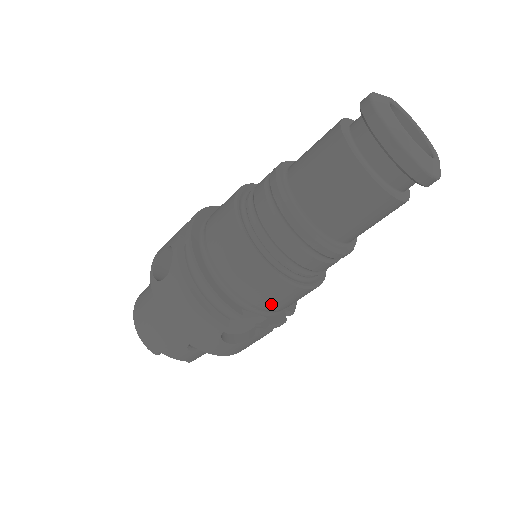
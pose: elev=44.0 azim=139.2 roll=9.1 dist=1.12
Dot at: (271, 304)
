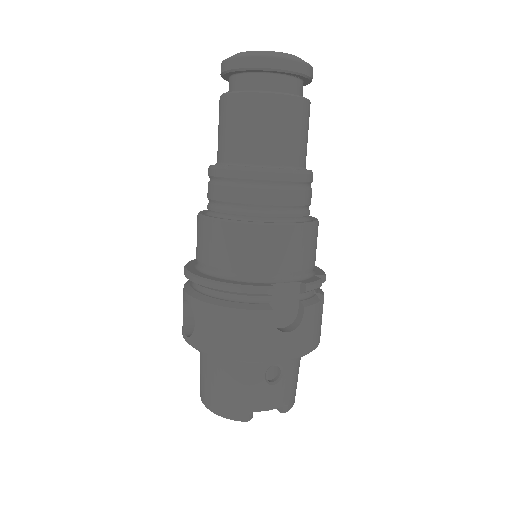
Dot at: (289, 262)
